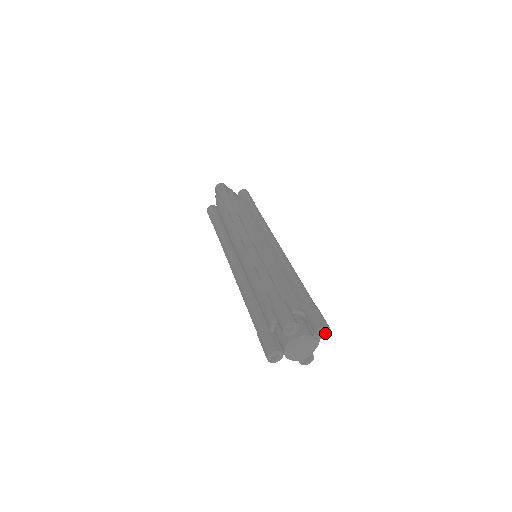
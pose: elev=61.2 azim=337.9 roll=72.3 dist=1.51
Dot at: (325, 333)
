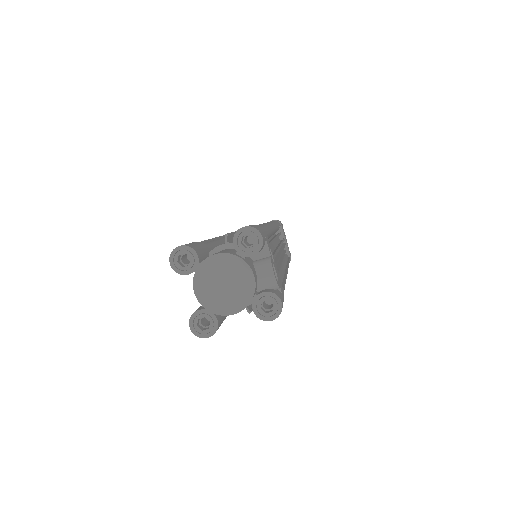
Dot at: (254, 241)
